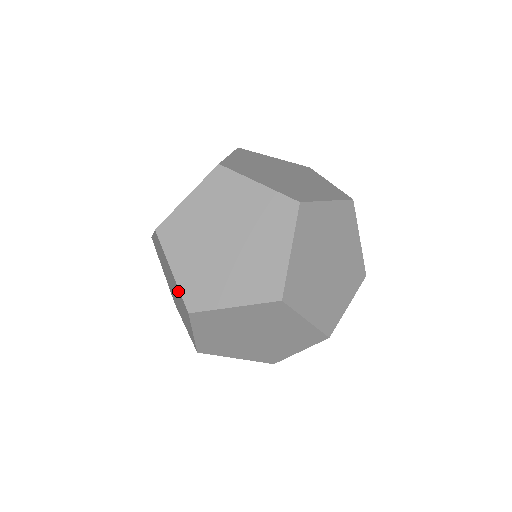
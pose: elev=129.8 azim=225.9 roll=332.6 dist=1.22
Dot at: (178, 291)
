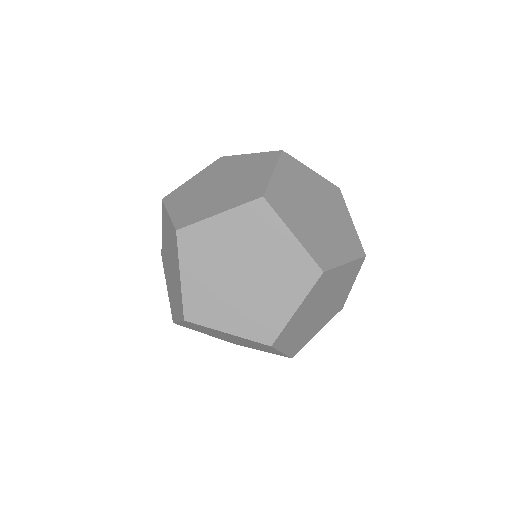
Dot at: occluded
